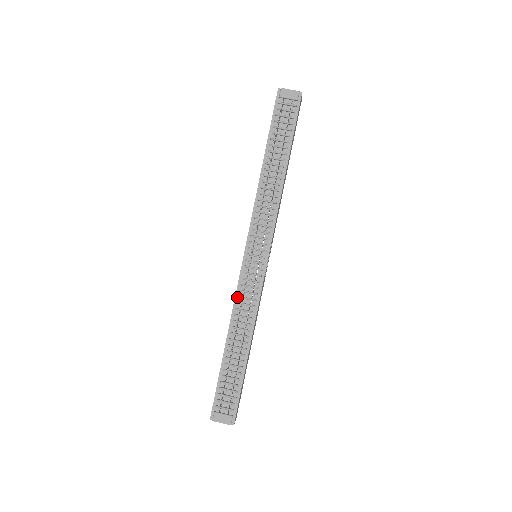
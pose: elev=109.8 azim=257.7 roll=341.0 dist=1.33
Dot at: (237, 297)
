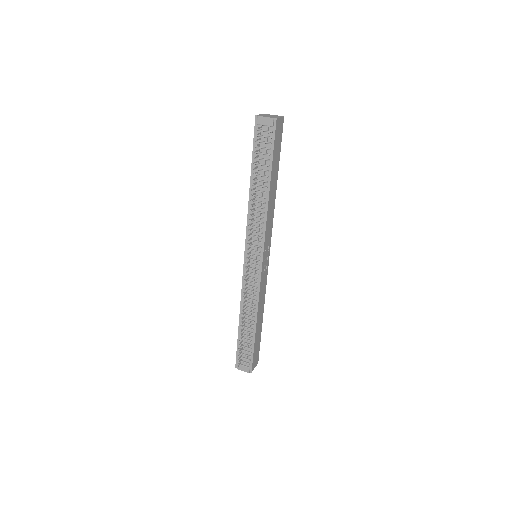
Dot at: (243, 289)
